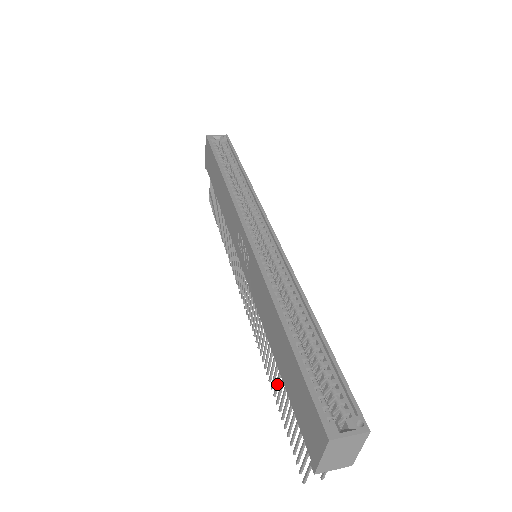
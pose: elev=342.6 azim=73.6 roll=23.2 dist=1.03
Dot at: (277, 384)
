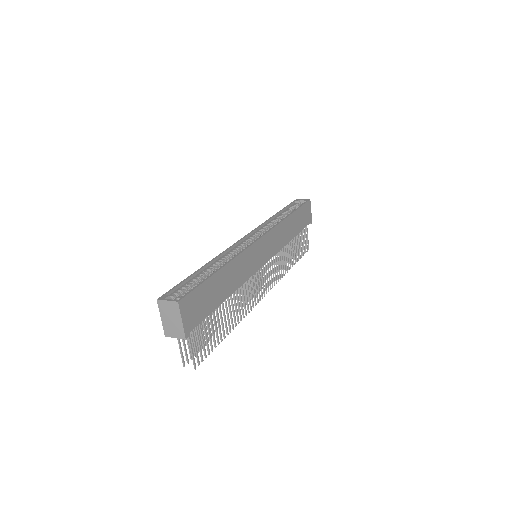
Dot at: occluded
